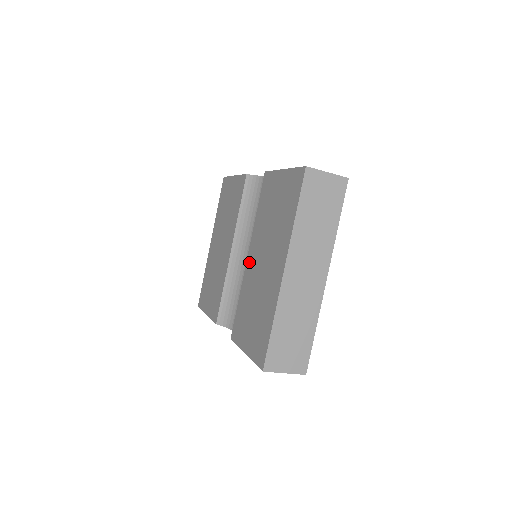
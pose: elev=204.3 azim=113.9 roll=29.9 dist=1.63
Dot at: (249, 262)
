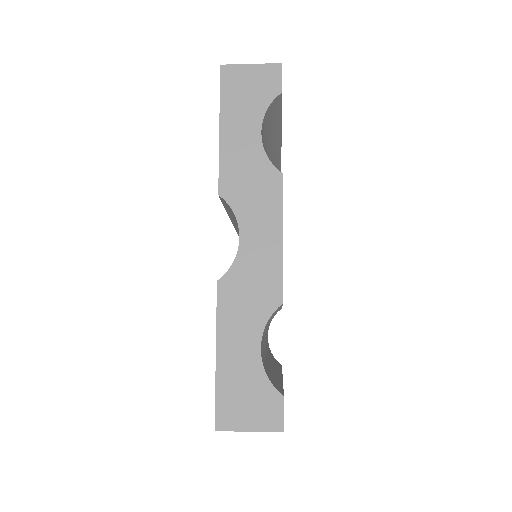
Dot at: occluded
